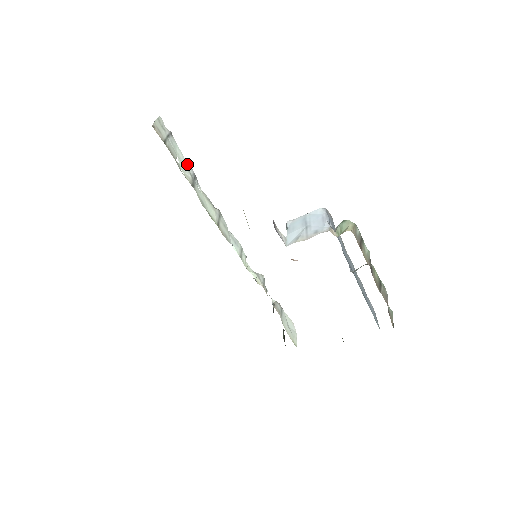
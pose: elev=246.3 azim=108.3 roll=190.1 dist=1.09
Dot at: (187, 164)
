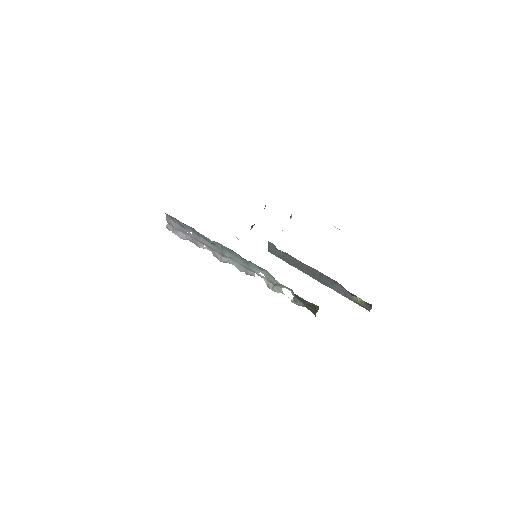
Dot at: (193, 241)
